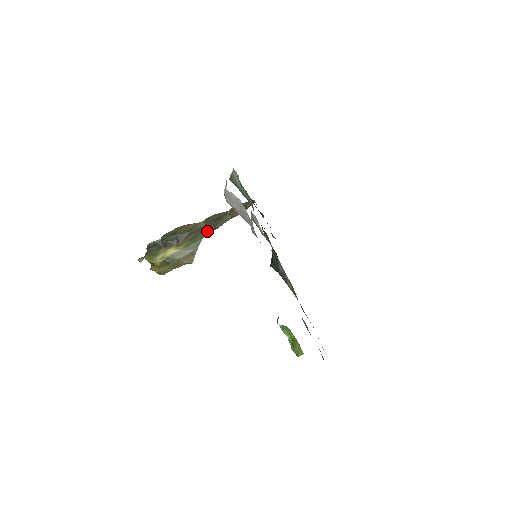
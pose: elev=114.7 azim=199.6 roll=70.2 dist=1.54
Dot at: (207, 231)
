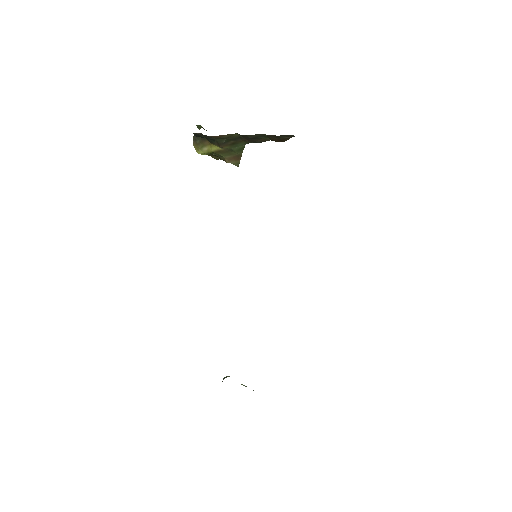
Dot at: (248, 141)
